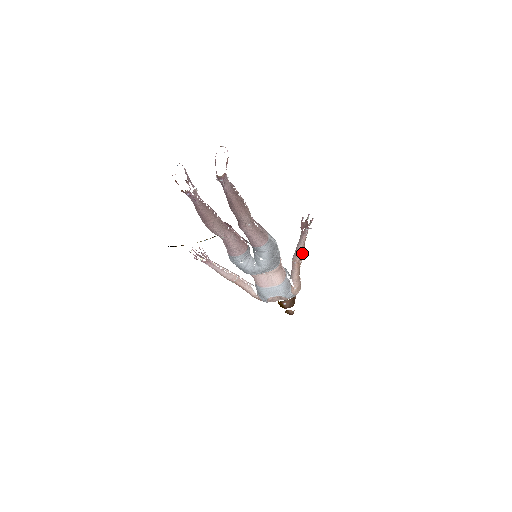
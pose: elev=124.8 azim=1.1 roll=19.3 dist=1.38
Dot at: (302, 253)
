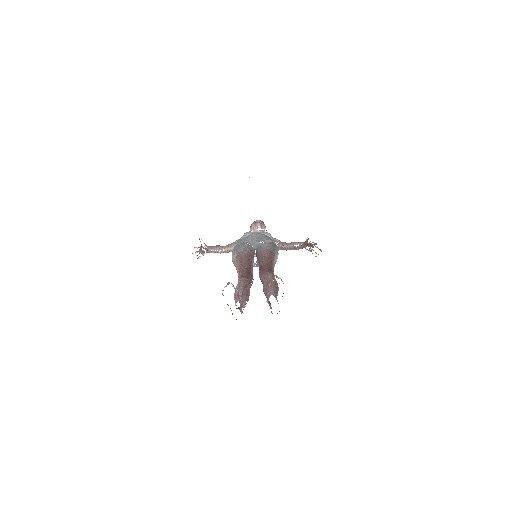
Dot at: occluded
